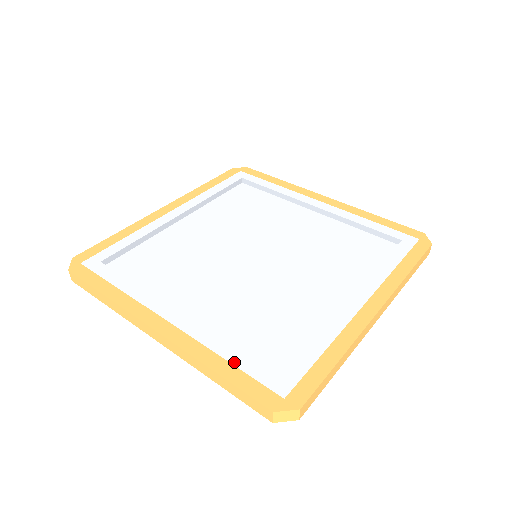
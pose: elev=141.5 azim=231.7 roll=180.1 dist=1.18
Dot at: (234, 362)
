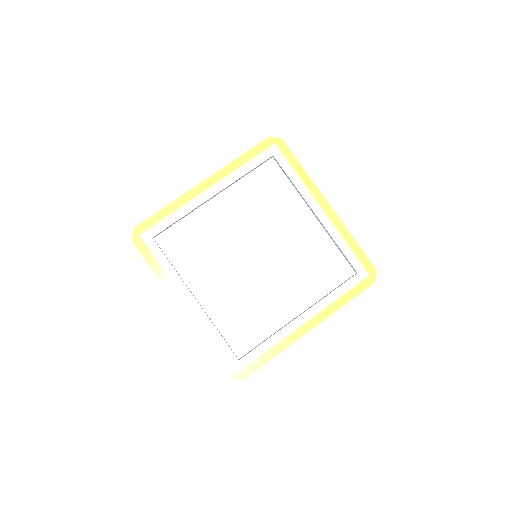
Dot at: (218, 345)
